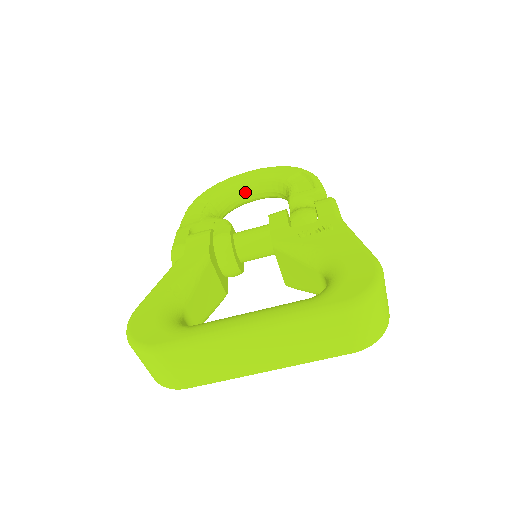
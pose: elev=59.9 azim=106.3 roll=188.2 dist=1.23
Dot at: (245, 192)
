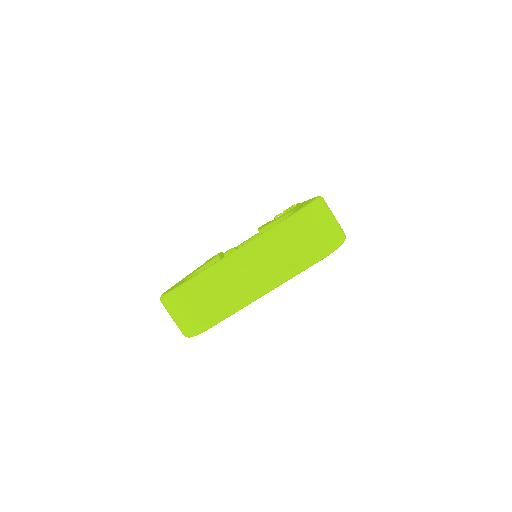
Dot at: occluded
